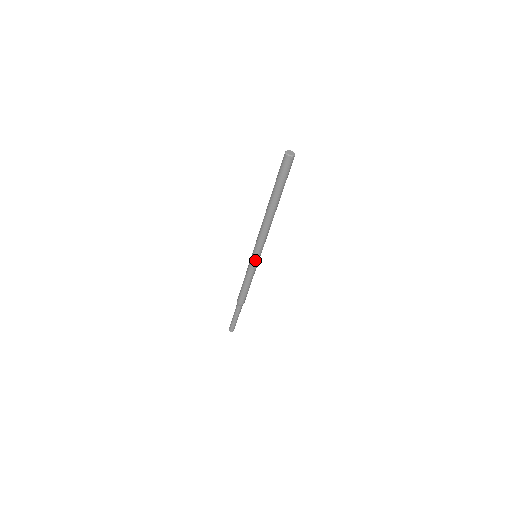
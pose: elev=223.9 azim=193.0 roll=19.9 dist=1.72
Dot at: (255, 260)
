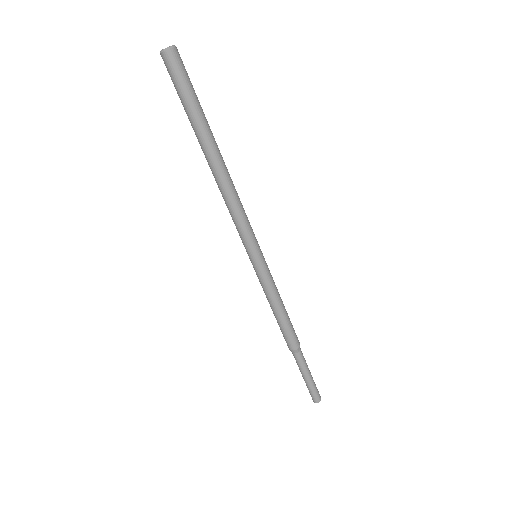
Dot at: (253, 262)
